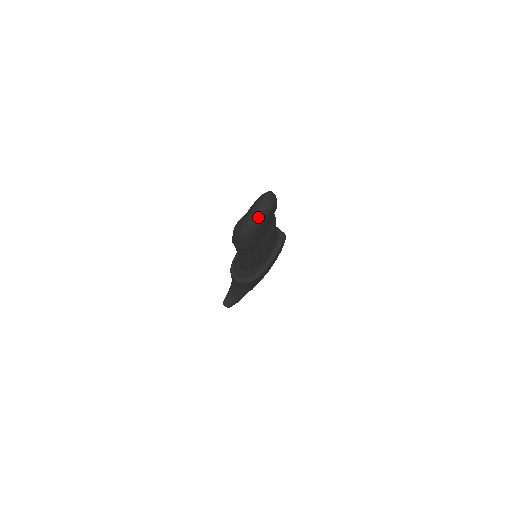
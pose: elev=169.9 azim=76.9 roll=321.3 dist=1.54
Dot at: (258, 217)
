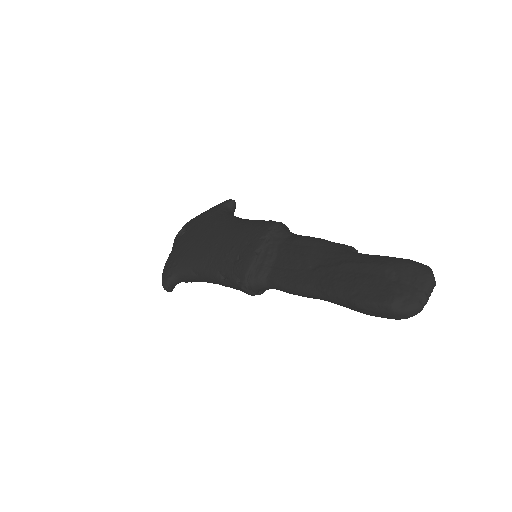
Dot at: occluded
